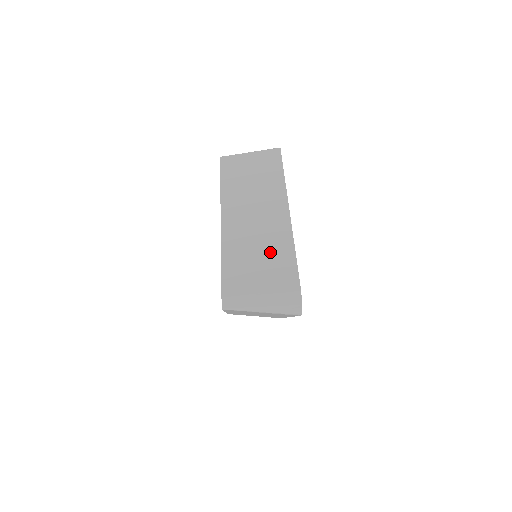
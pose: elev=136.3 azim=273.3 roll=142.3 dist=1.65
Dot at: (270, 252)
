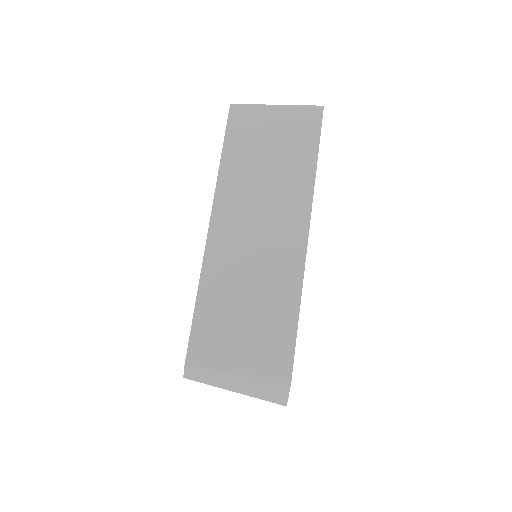
Dot at: (264, 306)
